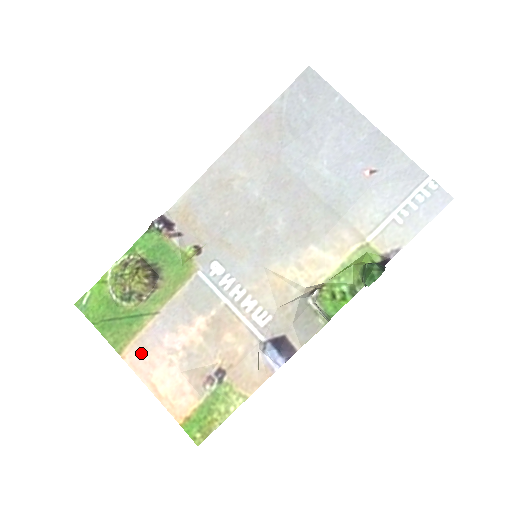
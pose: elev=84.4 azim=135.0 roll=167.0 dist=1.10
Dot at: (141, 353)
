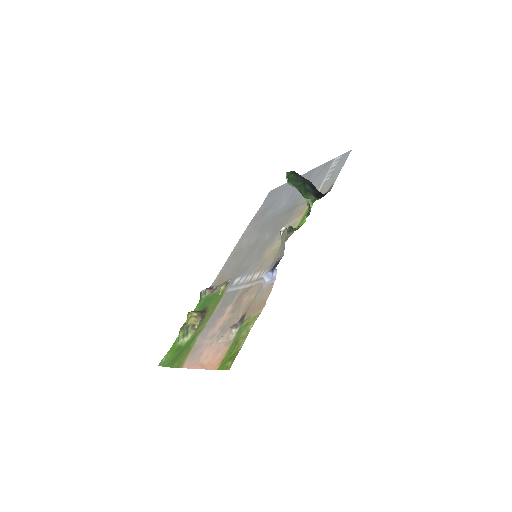
Dot at: (194, 355)
